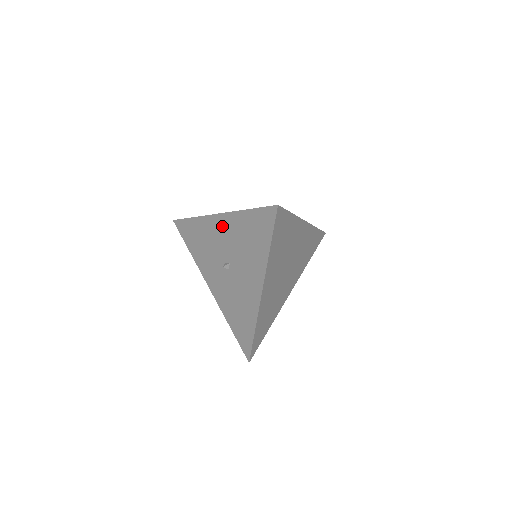
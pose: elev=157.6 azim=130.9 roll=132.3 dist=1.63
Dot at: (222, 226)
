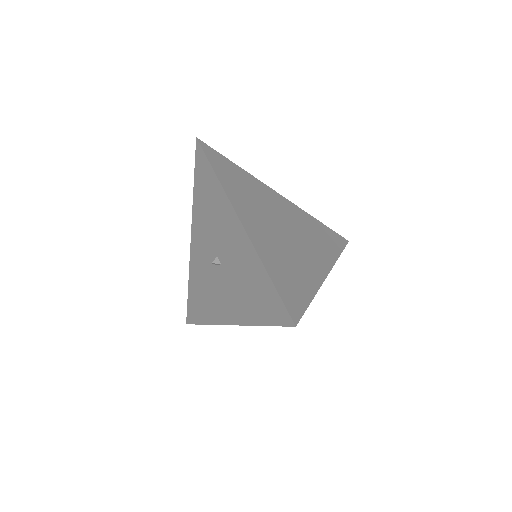
Dot at: (236, 236)
